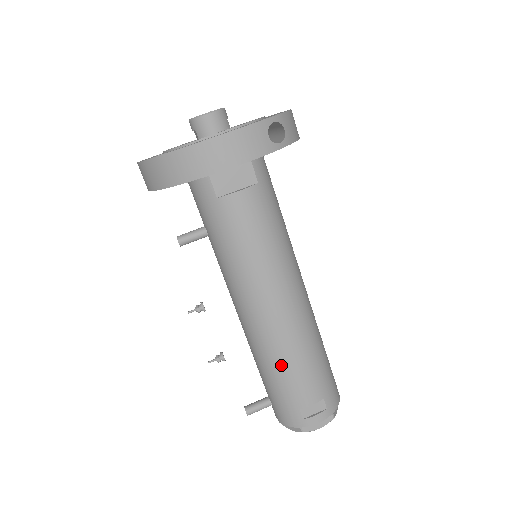
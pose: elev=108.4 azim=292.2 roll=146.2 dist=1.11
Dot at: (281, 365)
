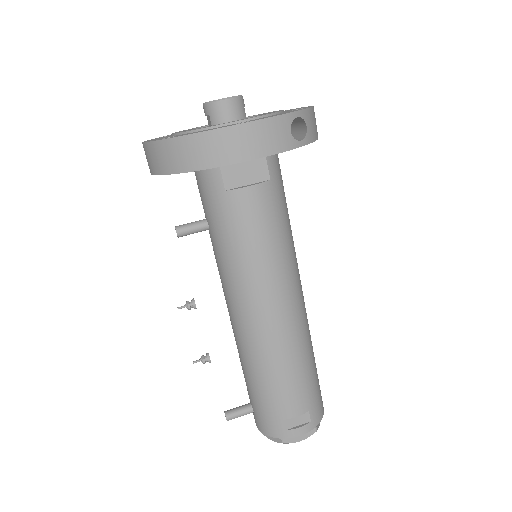
Dot at: (270, 373)
